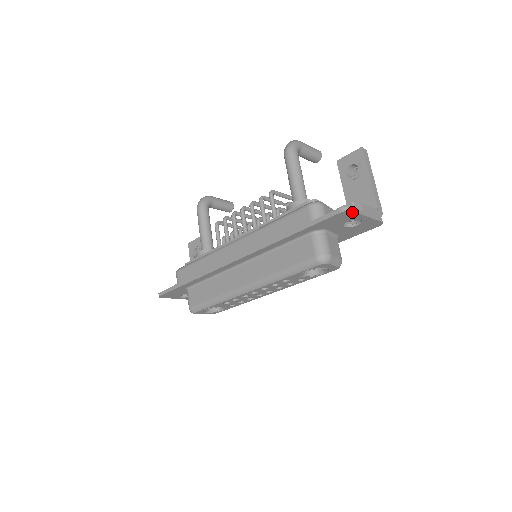
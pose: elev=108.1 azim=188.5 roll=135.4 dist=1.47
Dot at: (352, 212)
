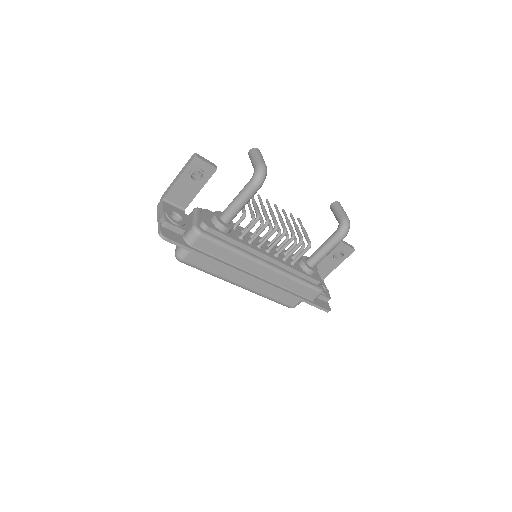
Dot at: occluded
